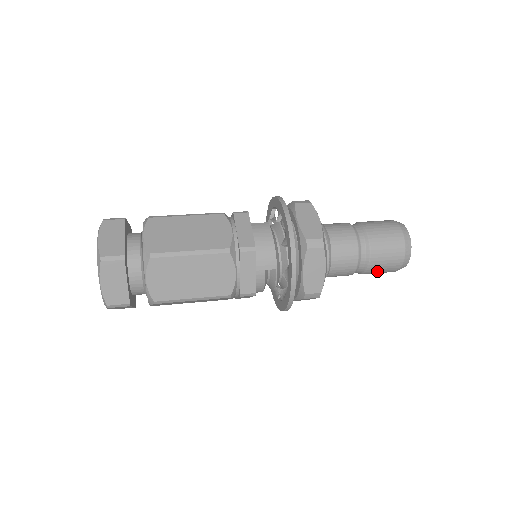
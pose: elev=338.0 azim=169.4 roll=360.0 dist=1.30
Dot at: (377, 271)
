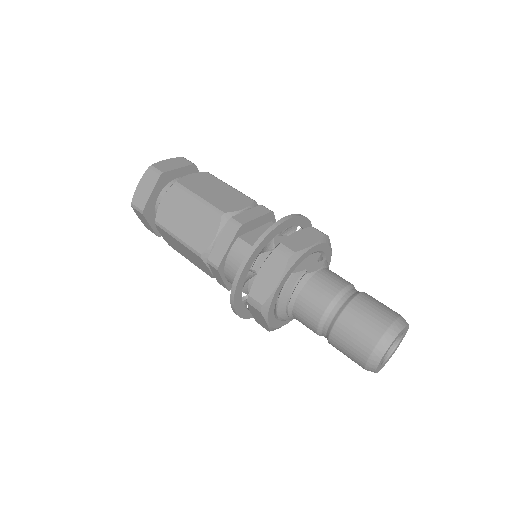
Dot at: occluded
